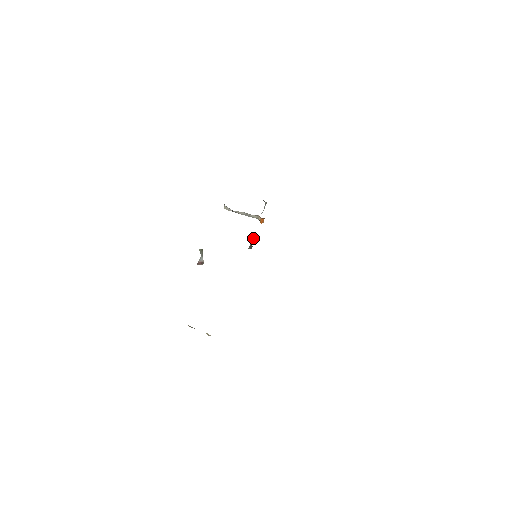
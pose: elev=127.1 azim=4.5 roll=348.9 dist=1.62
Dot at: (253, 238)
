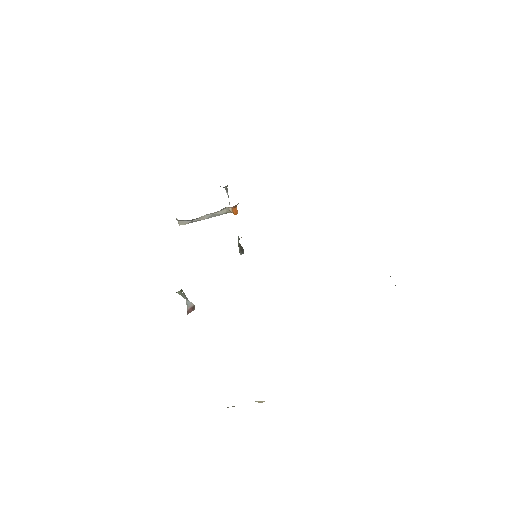
Dot at: (238, 237)
